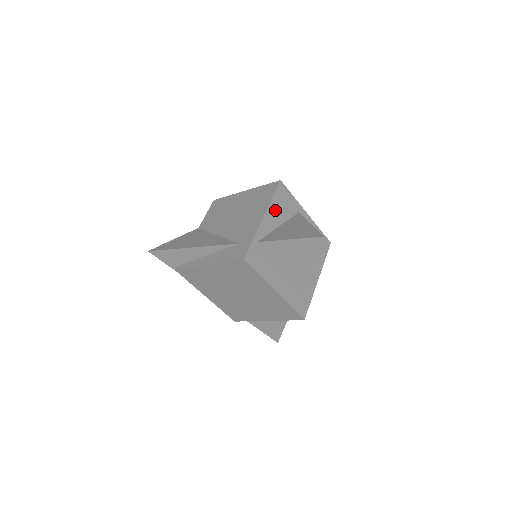
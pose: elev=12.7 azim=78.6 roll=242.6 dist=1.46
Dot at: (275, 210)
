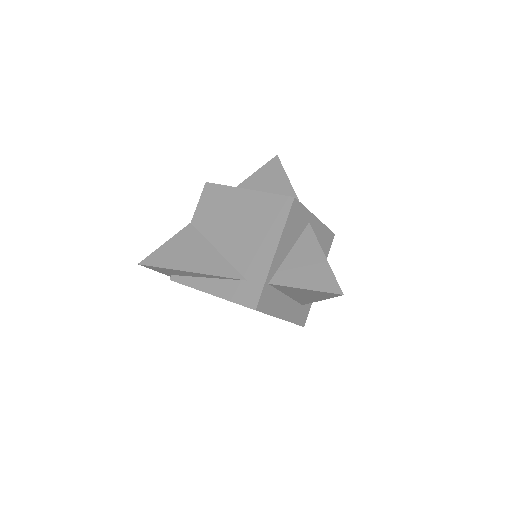
Dot at: (287, 236)
